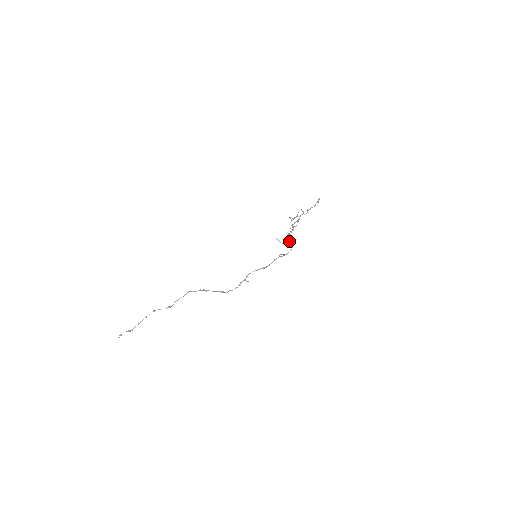
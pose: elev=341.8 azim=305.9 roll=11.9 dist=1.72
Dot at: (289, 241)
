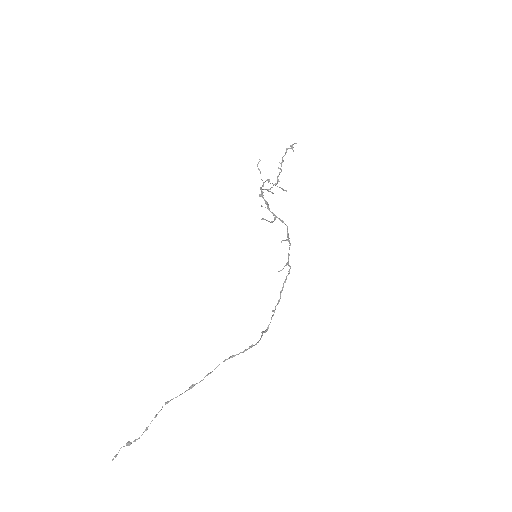
Dot at: occluded
